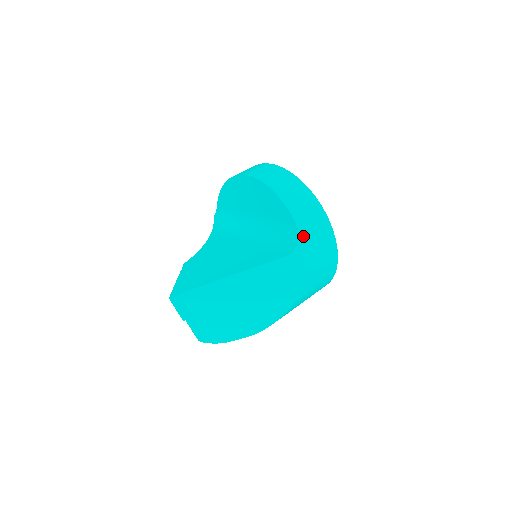
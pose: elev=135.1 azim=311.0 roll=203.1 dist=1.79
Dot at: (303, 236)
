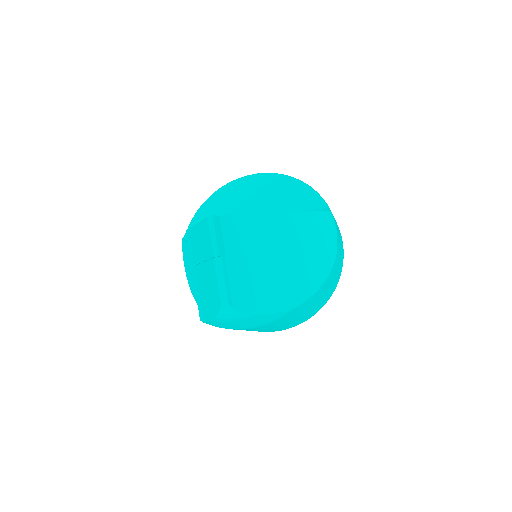
Dot at: occluded
